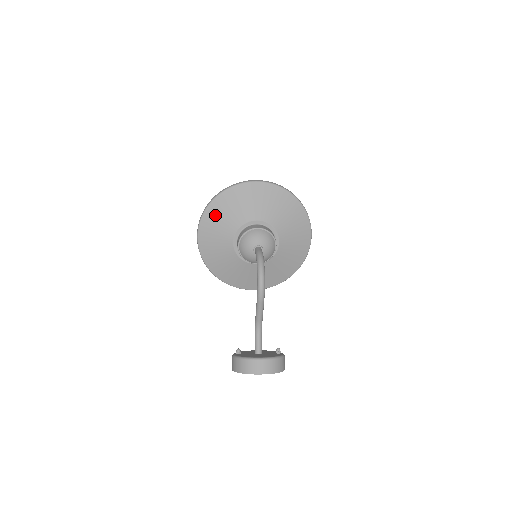
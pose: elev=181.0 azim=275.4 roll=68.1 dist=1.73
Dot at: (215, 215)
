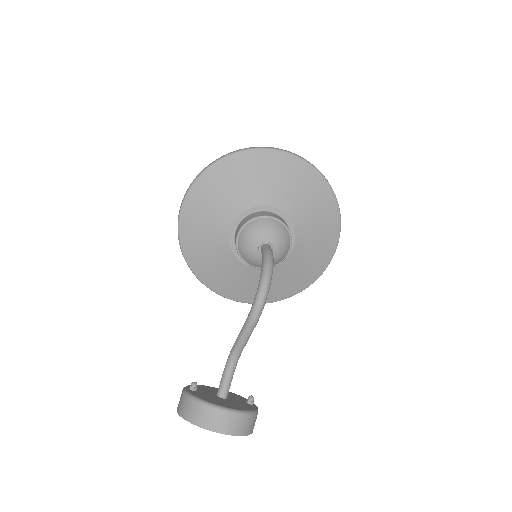
Dot at: (217, 181)
